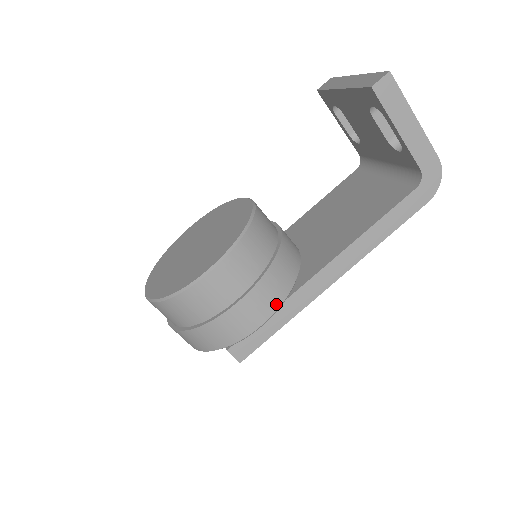
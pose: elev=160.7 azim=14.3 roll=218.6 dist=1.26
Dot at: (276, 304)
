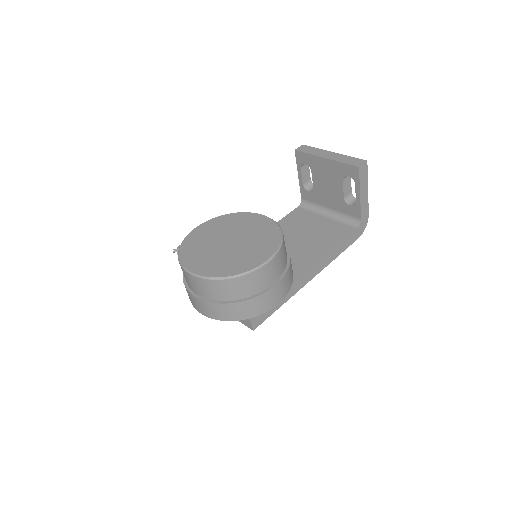
Dot at: (288, 290)
